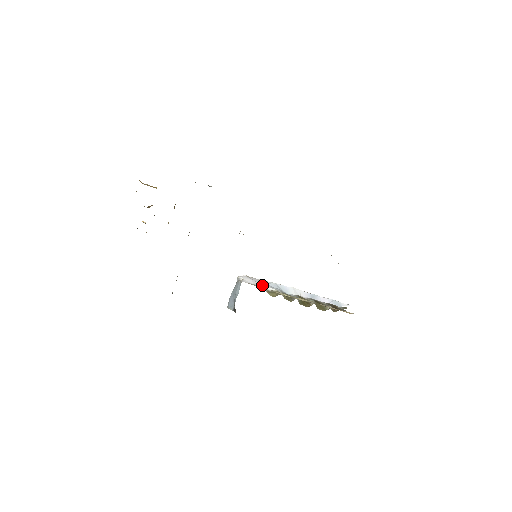
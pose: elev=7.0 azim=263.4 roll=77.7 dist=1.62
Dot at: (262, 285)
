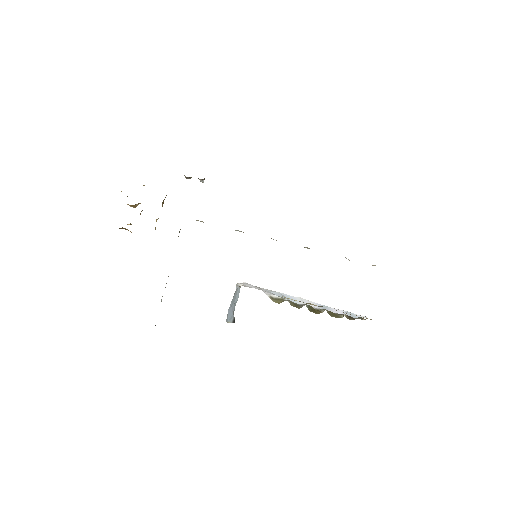
Dot at: (265, 292)
